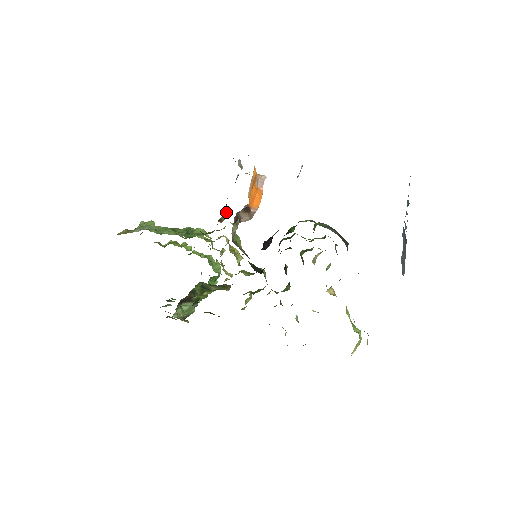
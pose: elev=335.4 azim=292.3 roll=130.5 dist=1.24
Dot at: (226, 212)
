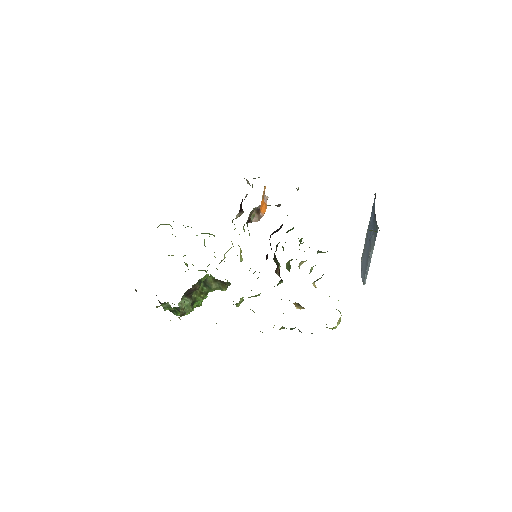
Dot at: (242, 212)
